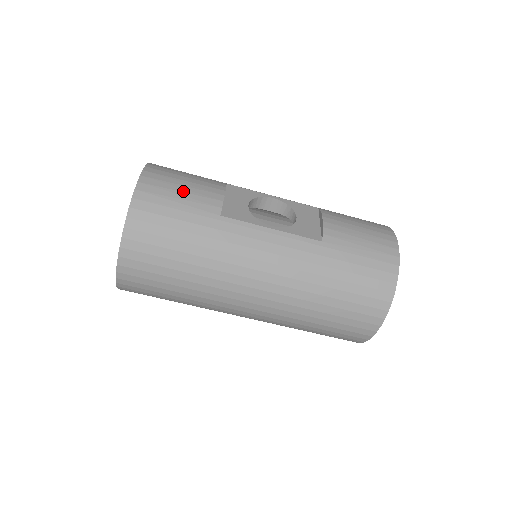
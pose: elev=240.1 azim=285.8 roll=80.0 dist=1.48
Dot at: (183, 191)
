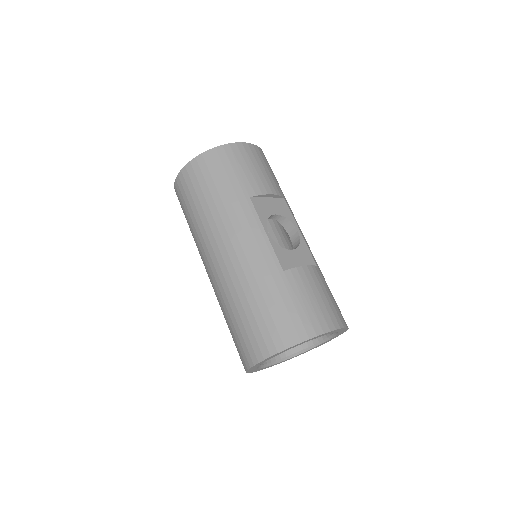
Dot at: (250, 169)
